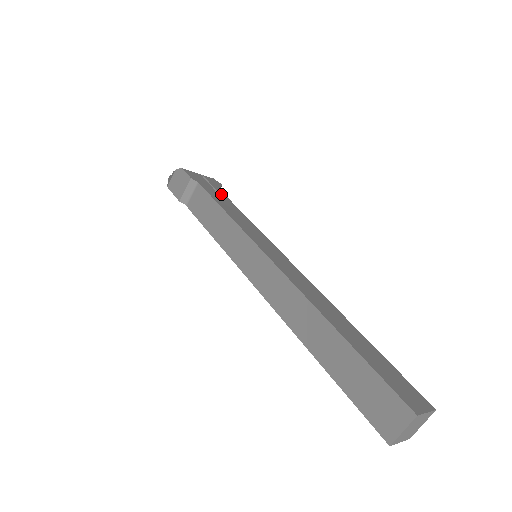
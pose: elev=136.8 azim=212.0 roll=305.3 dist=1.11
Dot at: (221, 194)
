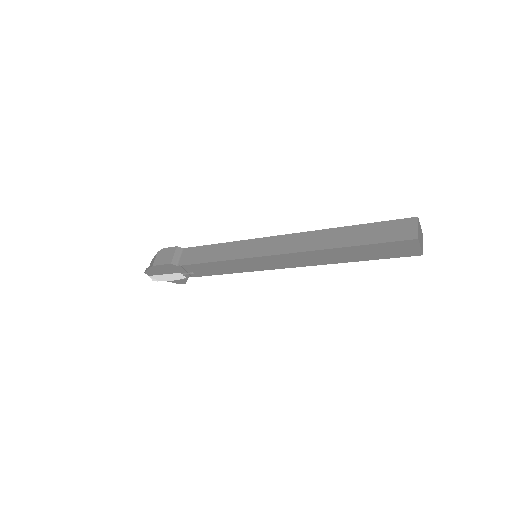
Dot at: occluded
